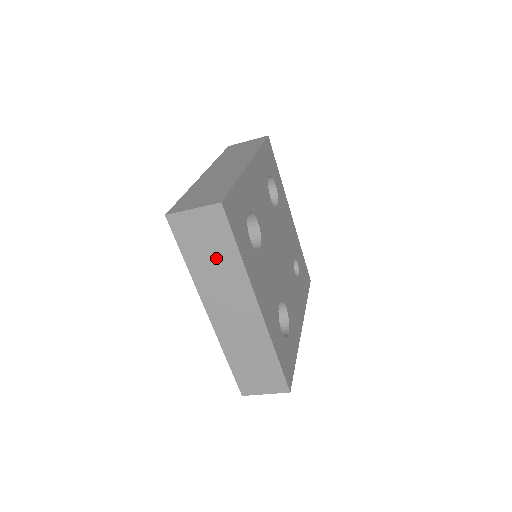
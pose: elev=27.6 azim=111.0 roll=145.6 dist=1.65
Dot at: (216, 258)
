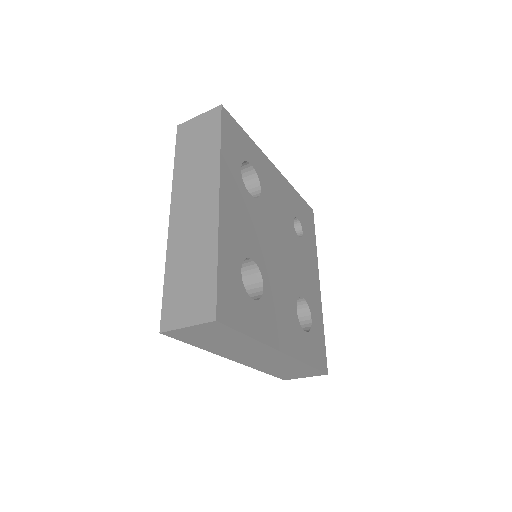
Dot at: (227, 342)
